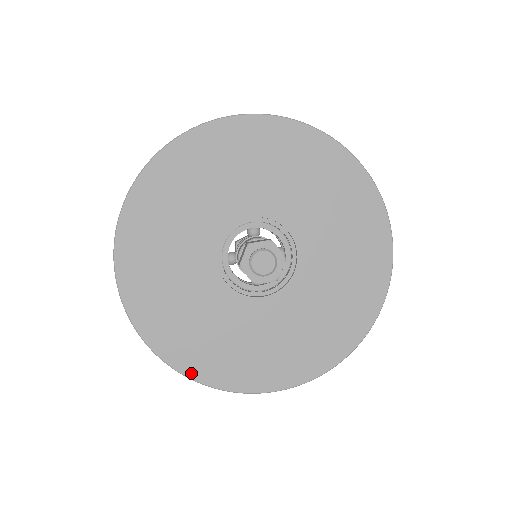
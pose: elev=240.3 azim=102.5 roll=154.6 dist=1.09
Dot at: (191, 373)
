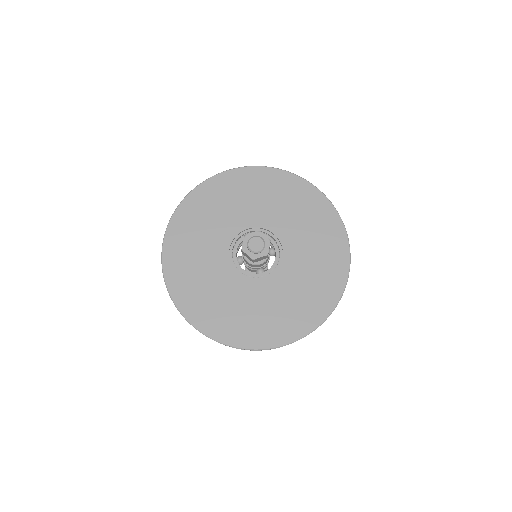
Dot at: (224, 340)
